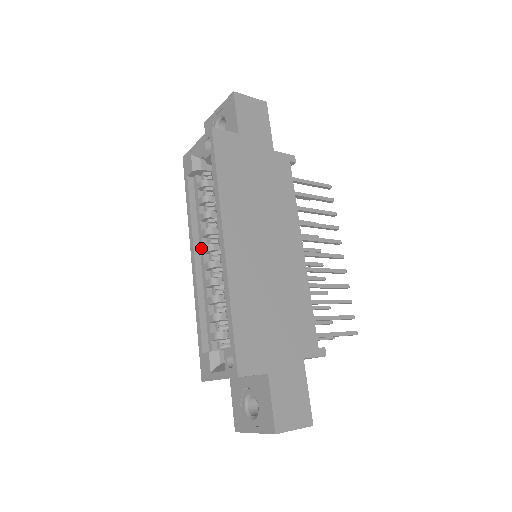
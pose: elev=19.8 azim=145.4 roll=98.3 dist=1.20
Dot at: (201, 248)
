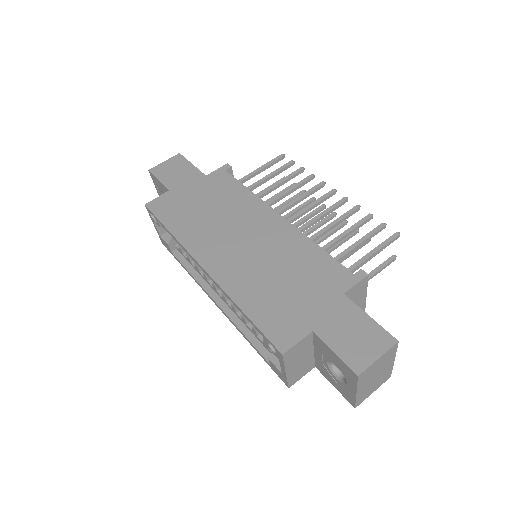
Dot at: (213, 289)
